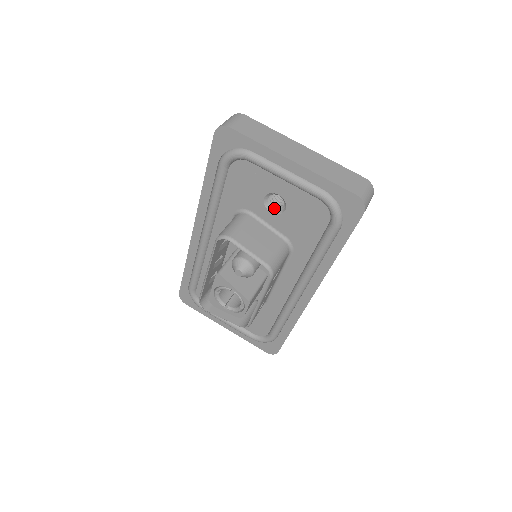
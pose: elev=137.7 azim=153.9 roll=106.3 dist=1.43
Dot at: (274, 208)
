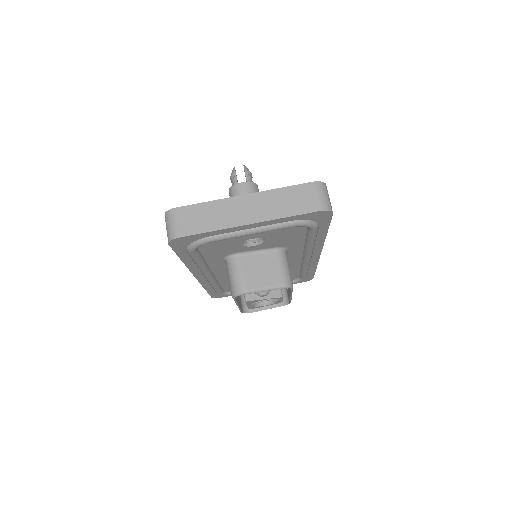
Dot at: (253, 241)
